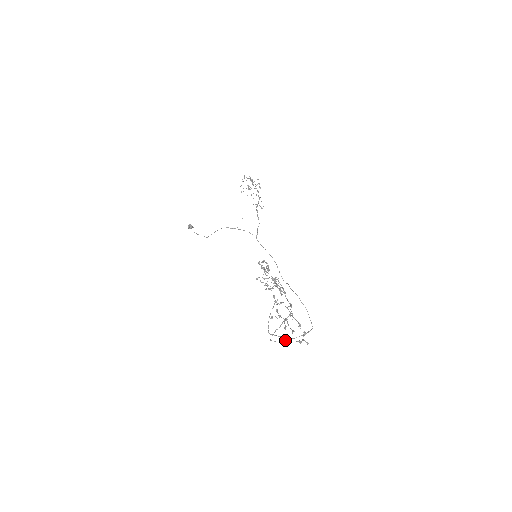
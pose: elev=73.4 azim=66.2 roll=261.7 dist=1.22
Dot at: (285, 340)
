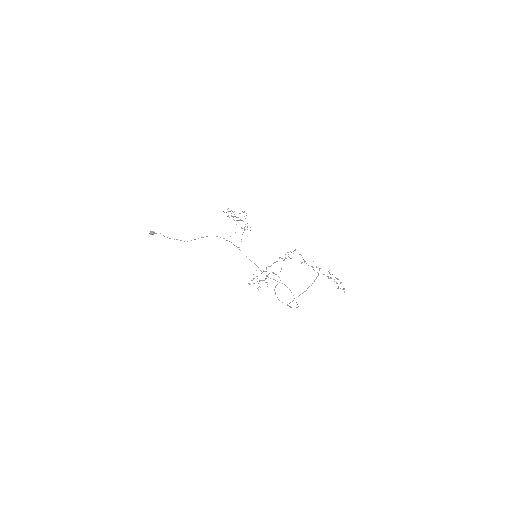
Dot at: (290, 307)
